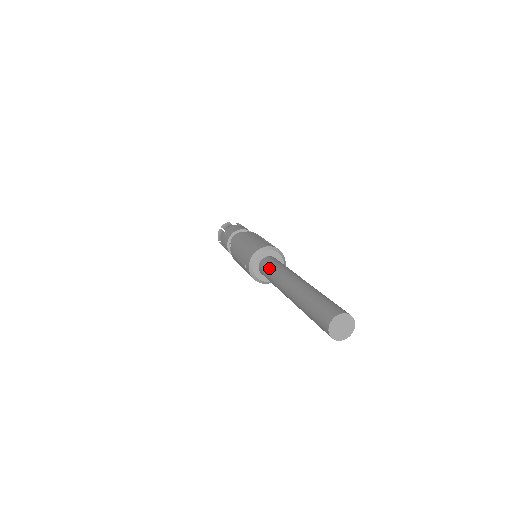
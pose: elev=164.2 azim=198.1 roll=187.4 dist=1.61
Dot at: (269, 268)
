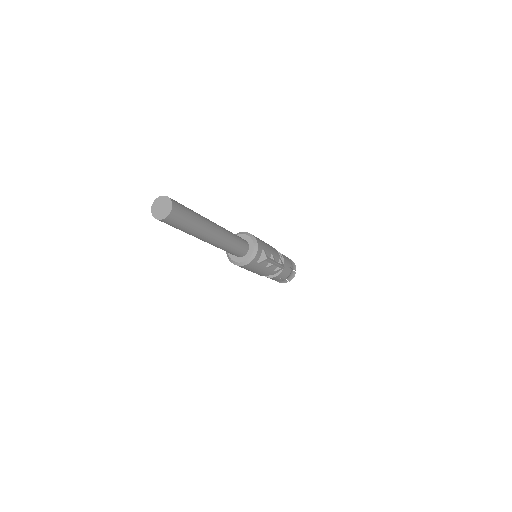
Dot at: occluded
